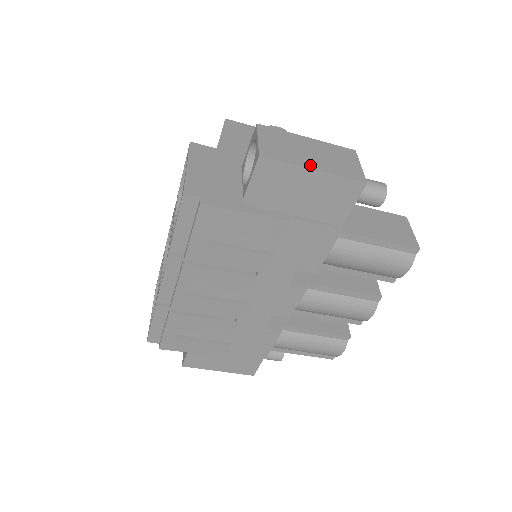
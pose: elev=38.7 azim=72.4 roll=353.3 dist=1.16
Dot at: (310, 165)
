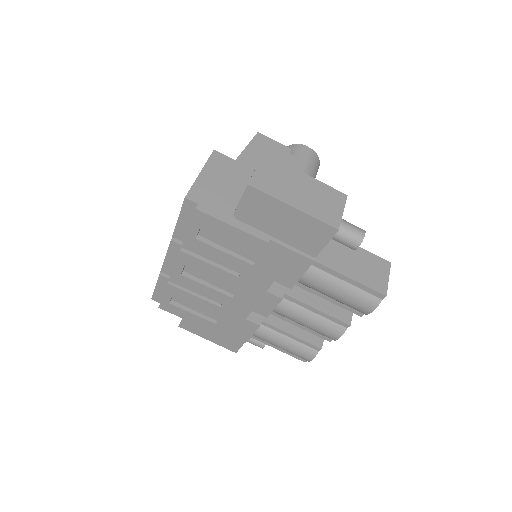
Dot at: (292, 202)
